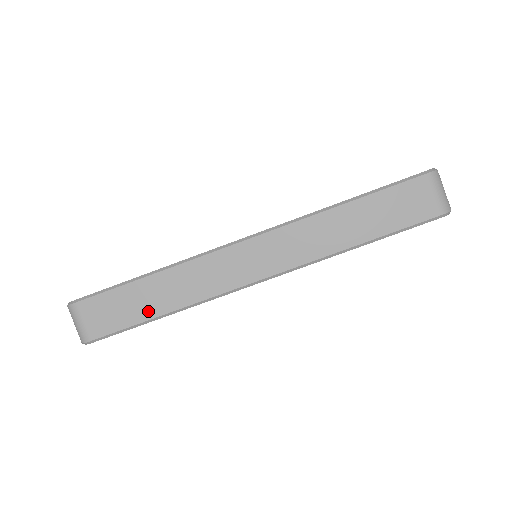
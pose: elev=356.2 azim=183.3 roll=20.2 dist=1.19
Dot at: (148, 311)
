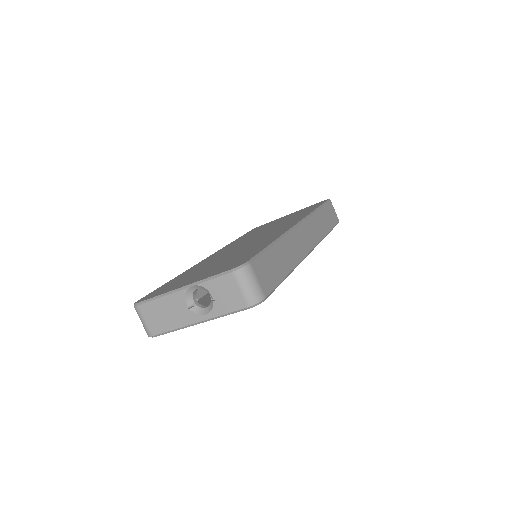
Dot at: (283, 270)
